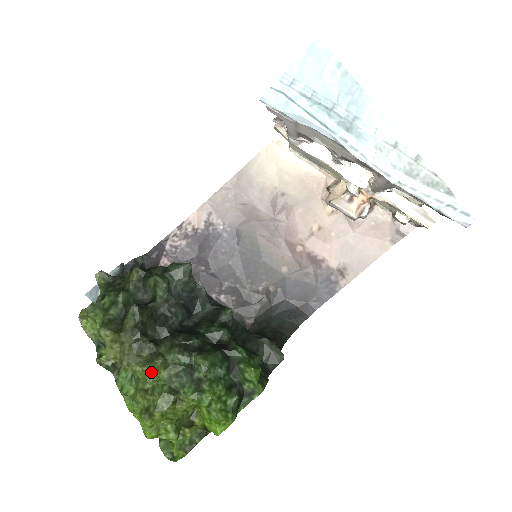
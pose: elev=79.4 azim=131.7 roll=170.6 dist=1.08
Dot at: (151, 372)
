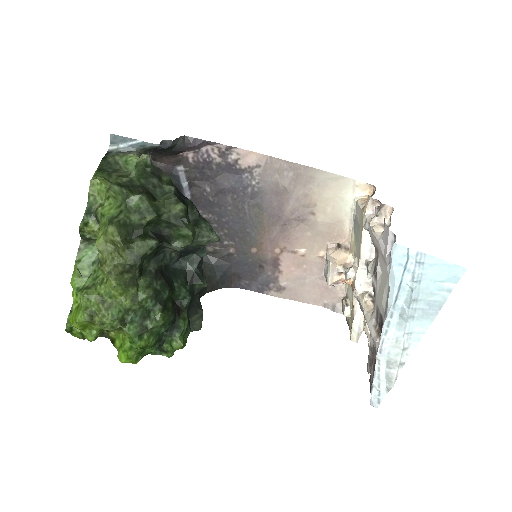
Dot at: (120, 294)
